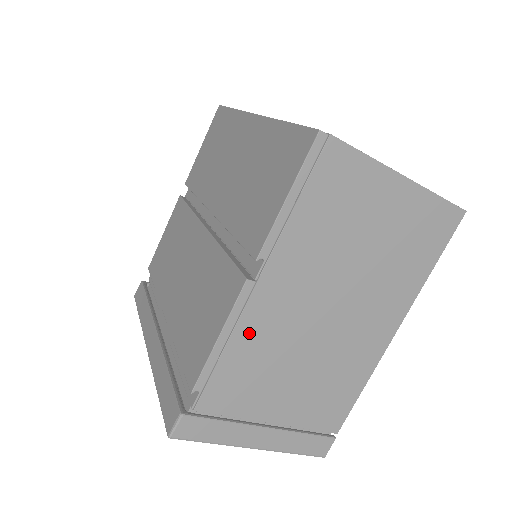
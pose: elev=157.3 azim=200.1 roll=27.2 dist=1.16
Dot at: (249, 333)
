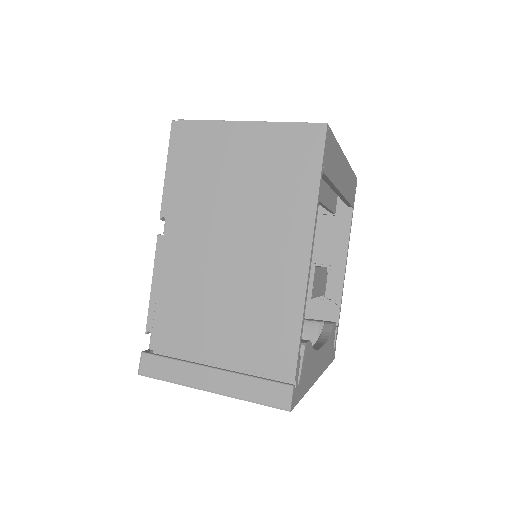
Dot at: (171, 277)
